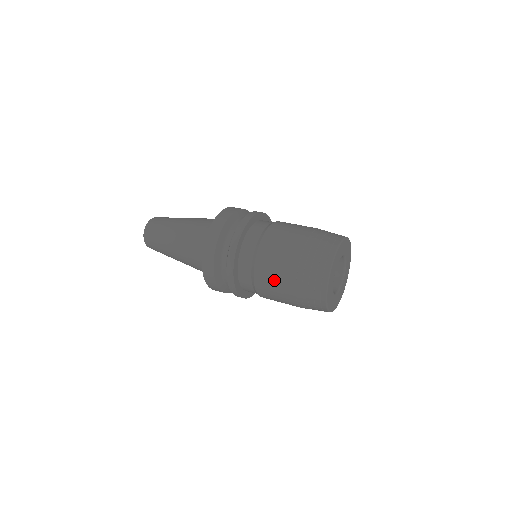
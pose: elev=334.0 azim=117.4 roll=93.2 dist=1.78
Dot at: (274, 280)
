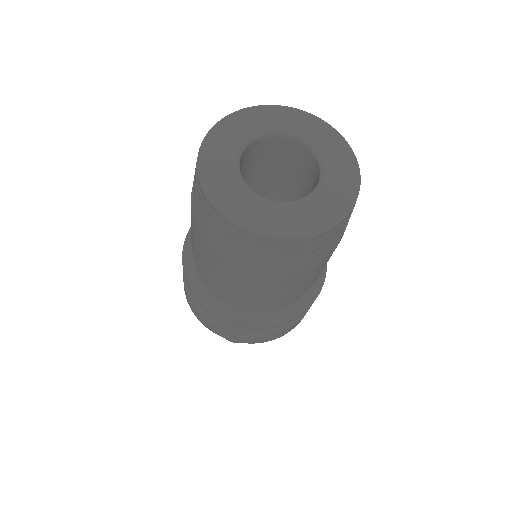
Dot at: (213, 270)
